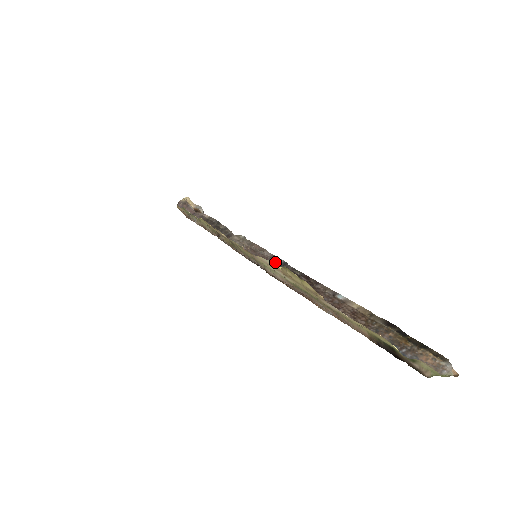
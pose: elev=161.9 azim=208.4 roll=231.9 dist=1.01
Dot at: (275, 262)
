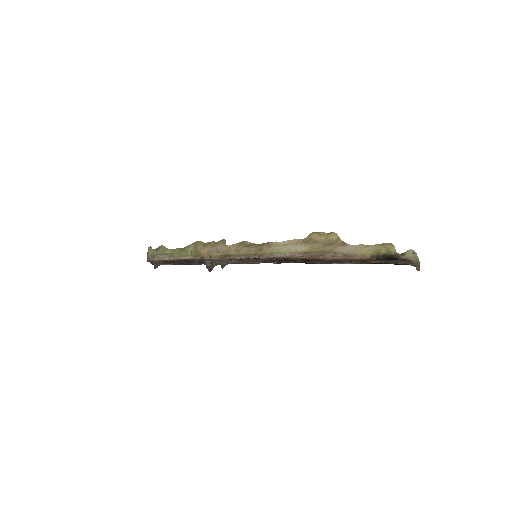
Dot at: (271, 261)
